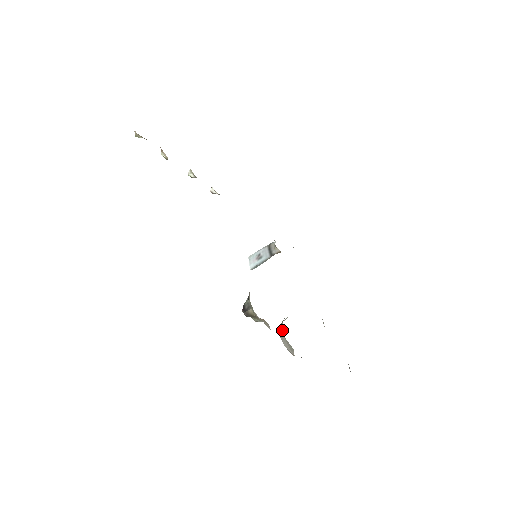
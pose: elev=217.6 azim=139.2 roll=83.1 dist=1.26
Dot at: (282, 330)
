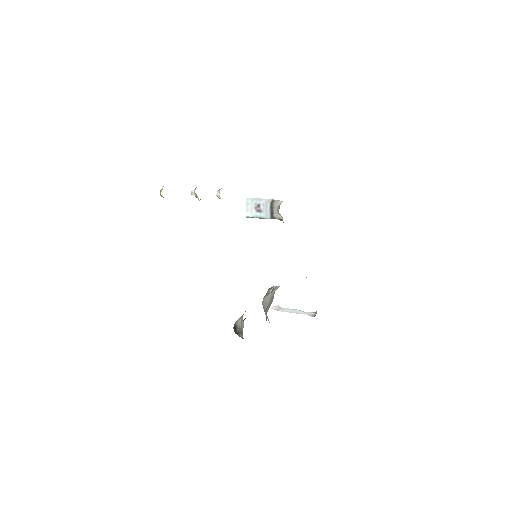
Dot at: (266, 318)
